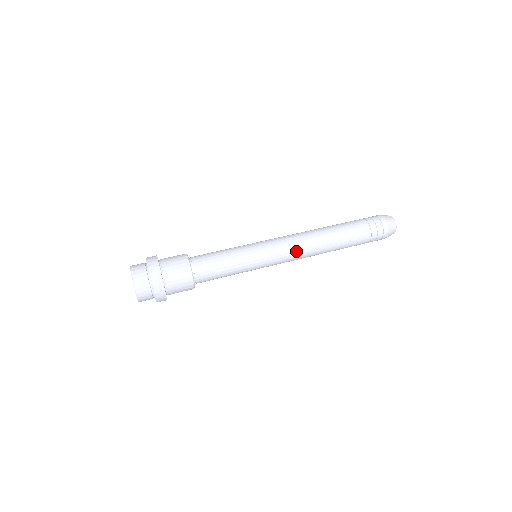
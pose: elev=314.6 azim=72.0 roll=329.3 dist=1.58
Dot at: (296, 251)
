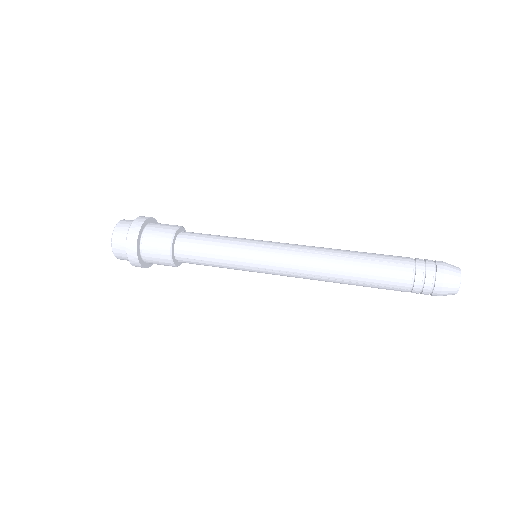
Dot at: (303, 250)
